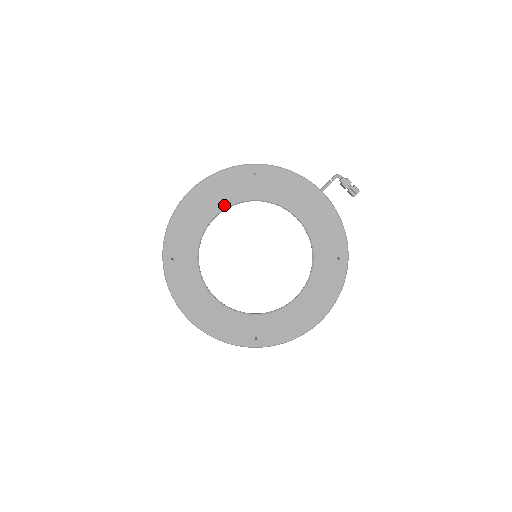
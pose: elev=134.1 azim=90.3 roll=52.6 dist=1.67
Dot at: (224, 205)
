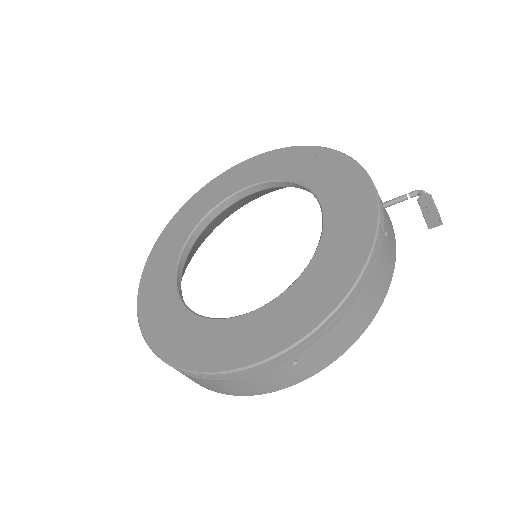
Dot at: (262, 179)
